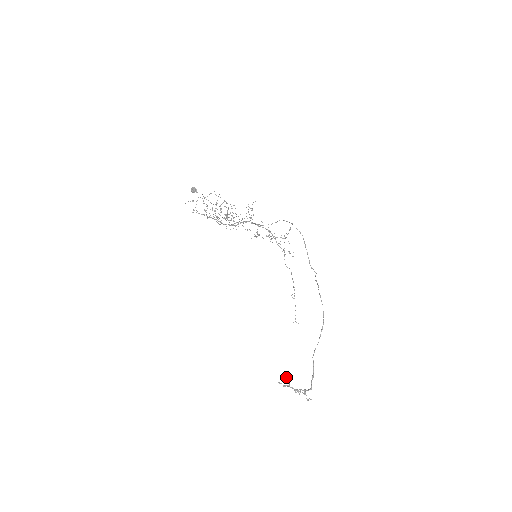
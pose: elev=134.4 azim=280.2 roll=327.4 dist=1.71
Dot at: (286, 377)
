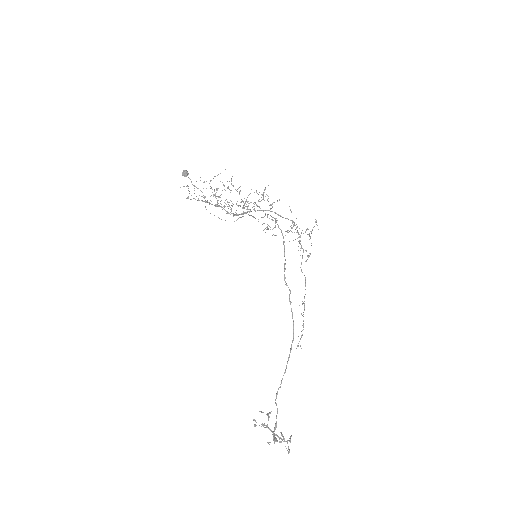
Dot at: (266, 414)
